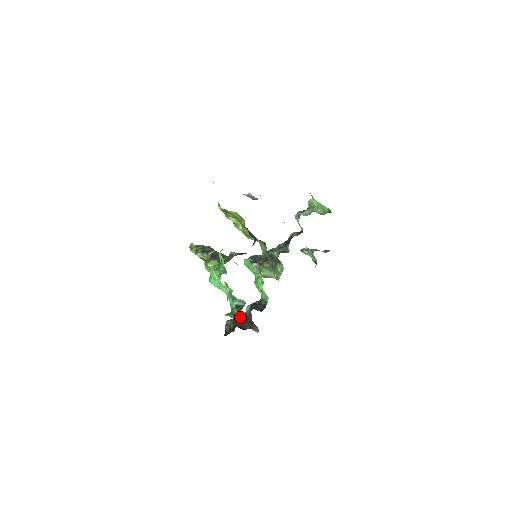
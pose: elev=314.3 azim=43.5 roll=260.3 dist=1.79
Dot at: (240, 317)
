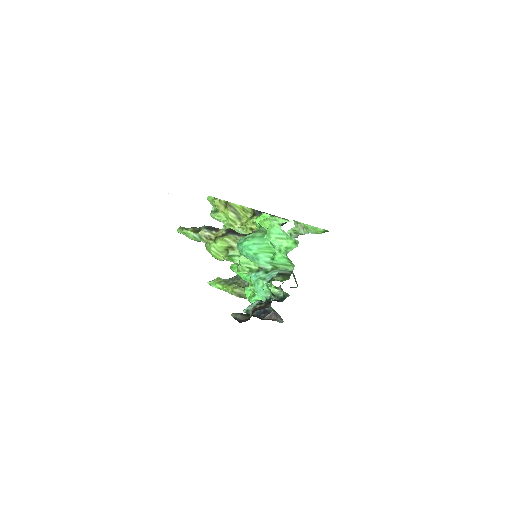
Dot at: (264, 300)
